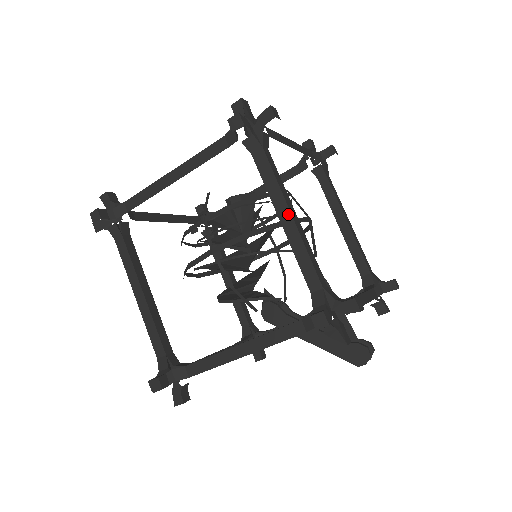
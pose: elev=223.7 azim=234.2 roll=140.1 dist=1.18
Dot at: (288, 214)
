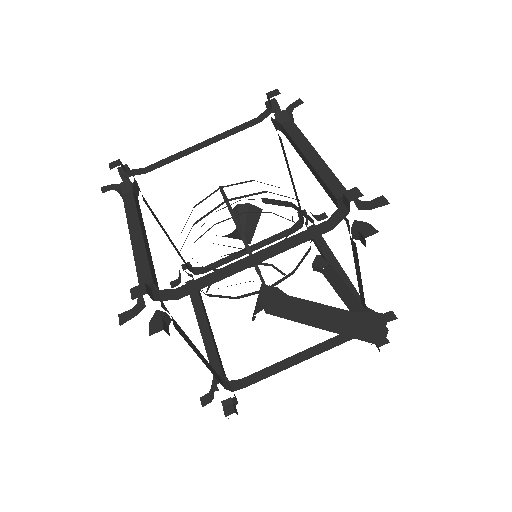
Dot at: (313, 152)
